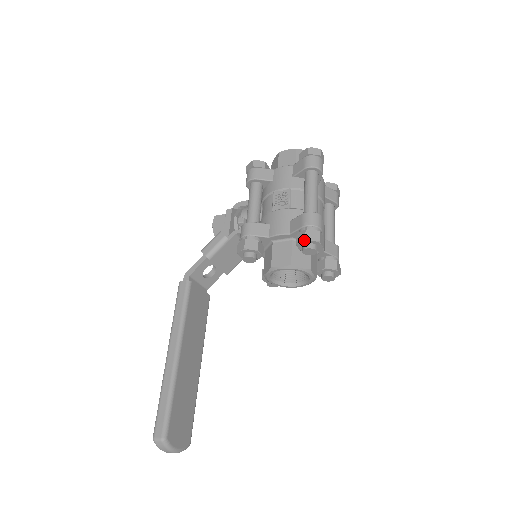
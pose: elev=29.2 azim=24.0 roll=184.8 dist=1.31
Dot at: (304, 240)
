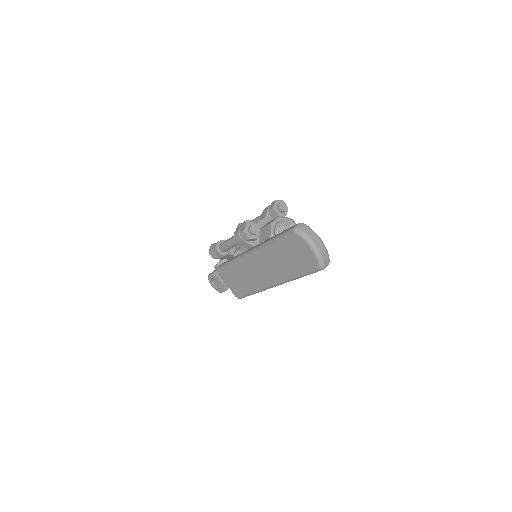
Dot at: (275, 201)
